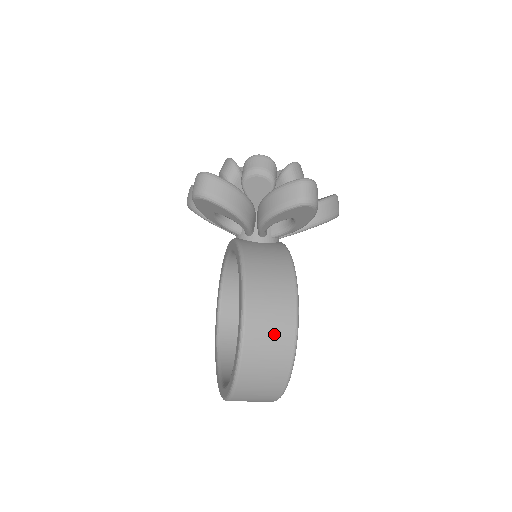
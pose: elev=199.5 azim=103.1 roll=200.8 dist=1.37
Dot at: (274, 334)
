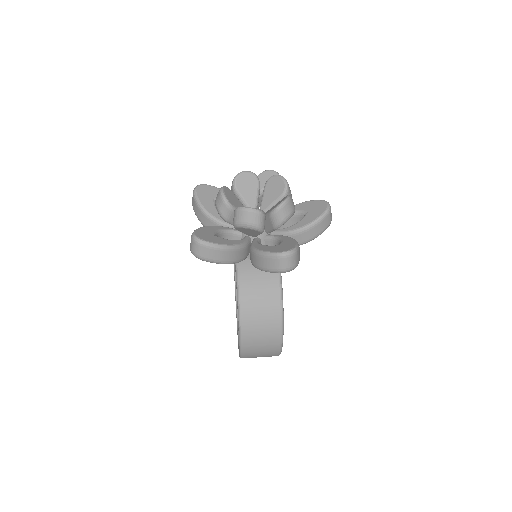
Dot at: (264, 343)
